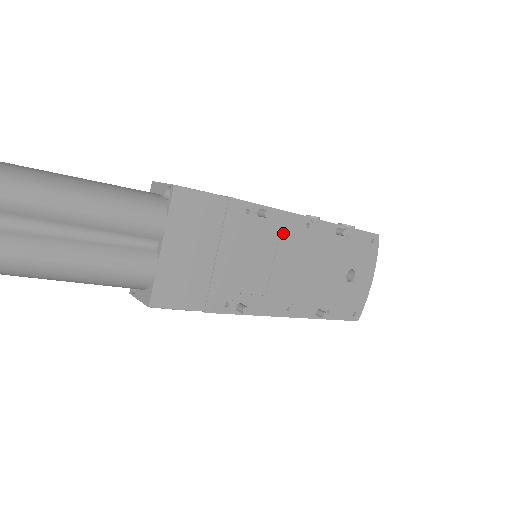
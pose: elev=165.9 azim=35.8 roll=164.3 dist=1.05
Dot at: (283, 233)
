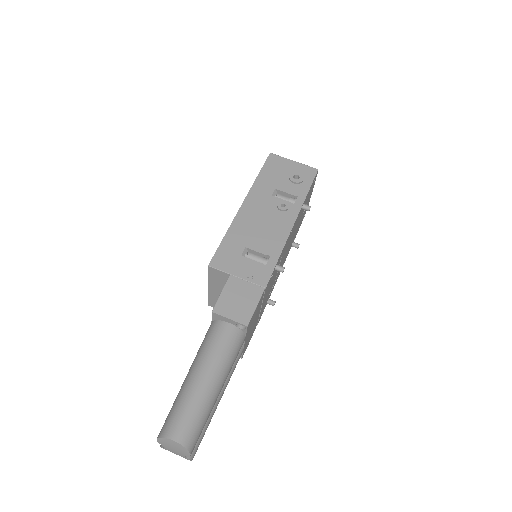
Dot at: occluded
